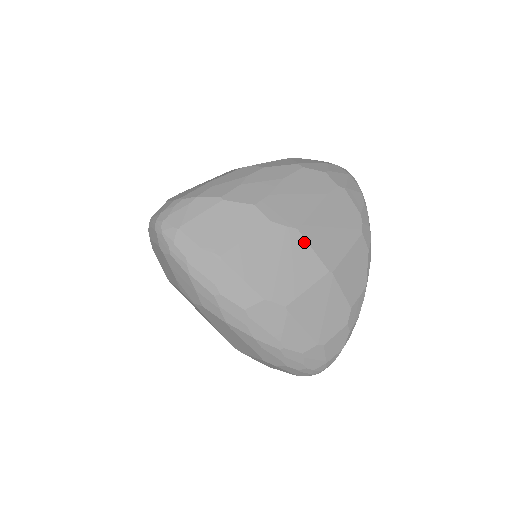
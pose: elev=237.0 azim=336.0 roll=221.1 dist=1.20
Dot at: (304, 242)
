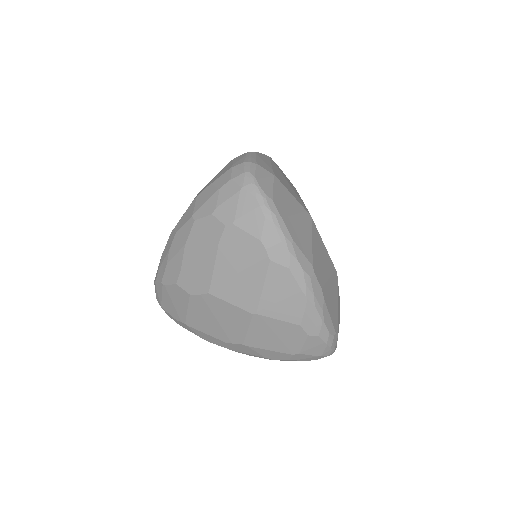
Dot at: (220, 300)
